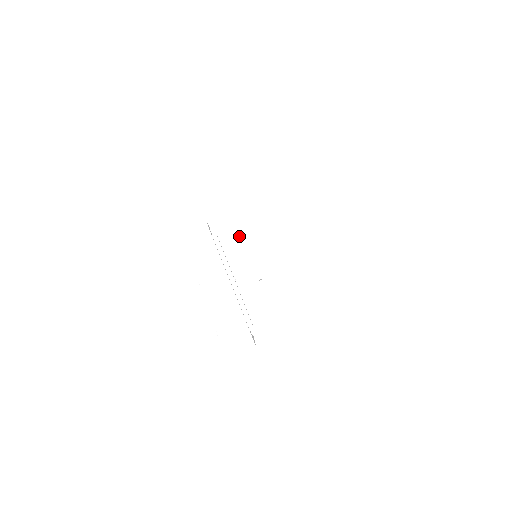
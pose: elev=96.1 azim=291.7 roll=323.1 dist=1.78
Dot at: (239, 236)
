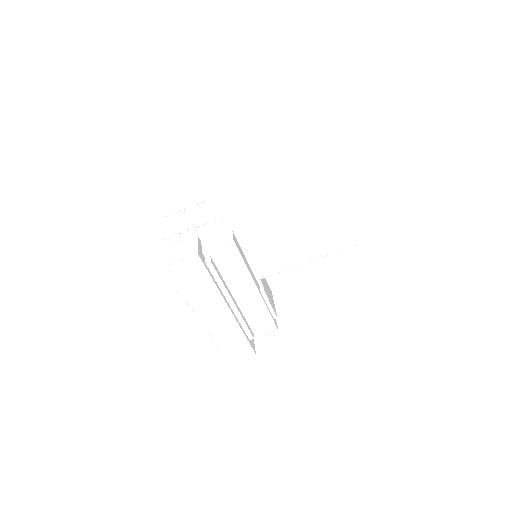
Dot at: (238, 256)
